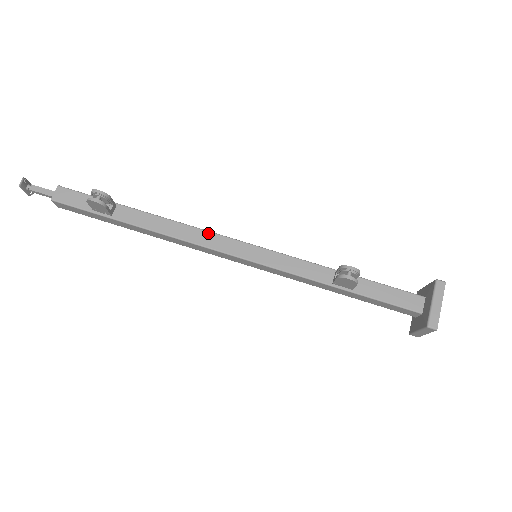
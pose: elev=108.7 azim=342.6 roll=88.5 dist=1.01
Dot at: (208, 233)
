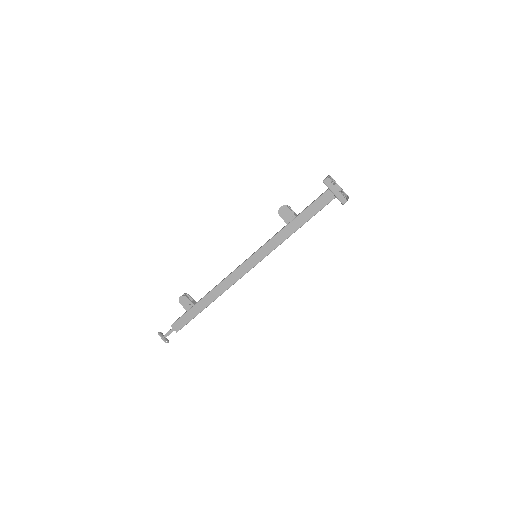
Dot at: occluded
